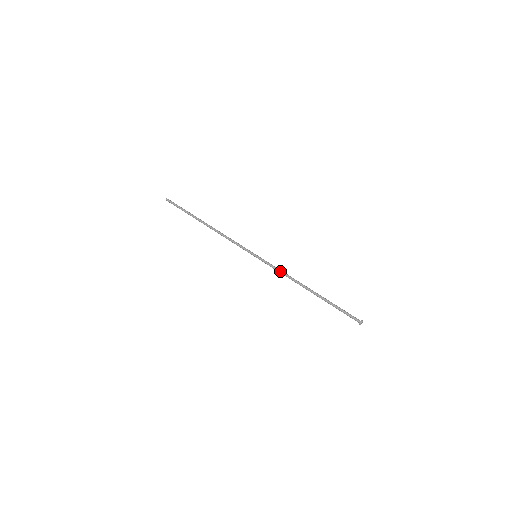
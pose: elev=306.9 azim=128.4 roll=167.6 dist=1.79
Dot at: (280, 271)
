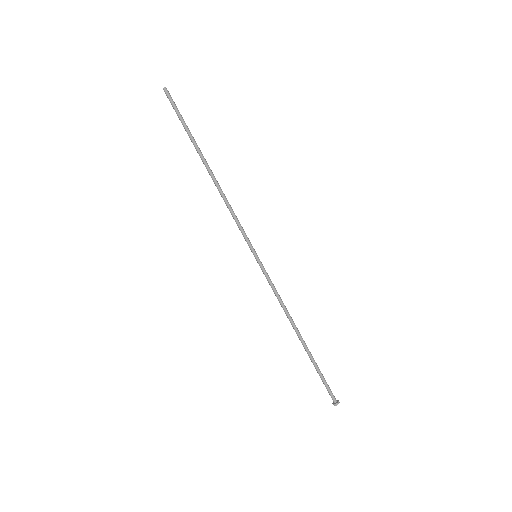
Dot at: (275, 295)
